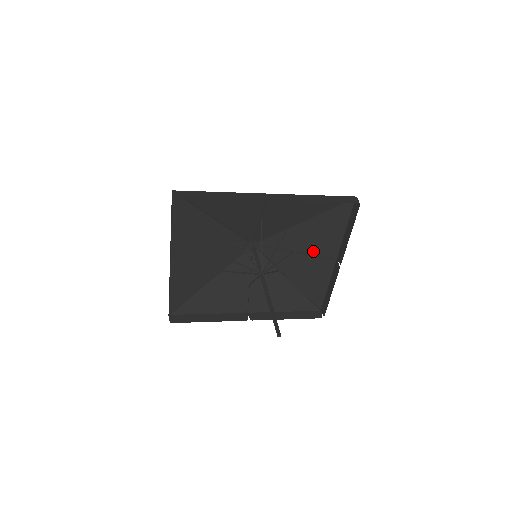
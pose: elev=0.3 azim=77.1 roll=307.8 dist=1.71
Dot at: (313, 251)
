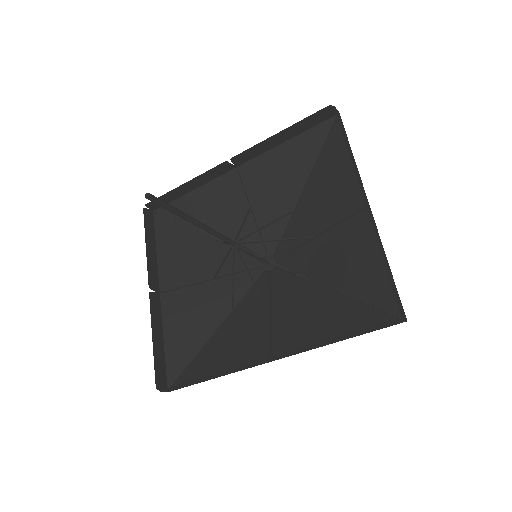
Dot at: (335, 219)
